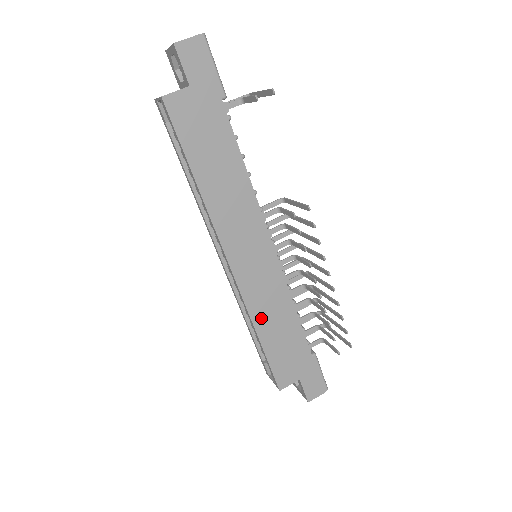
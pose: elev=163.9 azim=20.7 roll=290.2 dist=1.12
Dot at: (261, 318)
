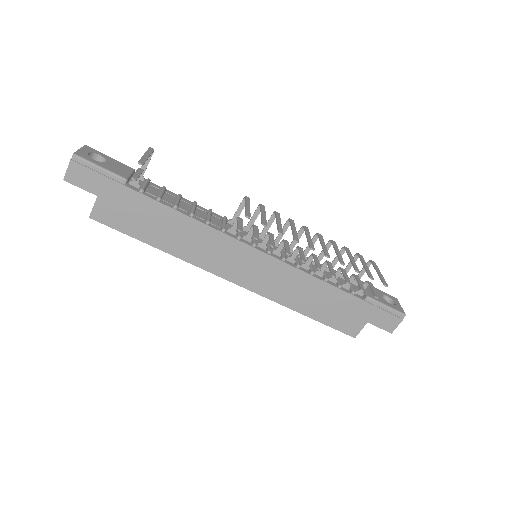
Dot at: (292, 301)
